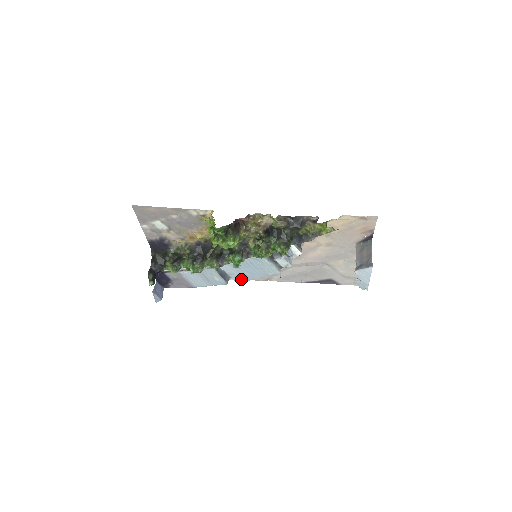
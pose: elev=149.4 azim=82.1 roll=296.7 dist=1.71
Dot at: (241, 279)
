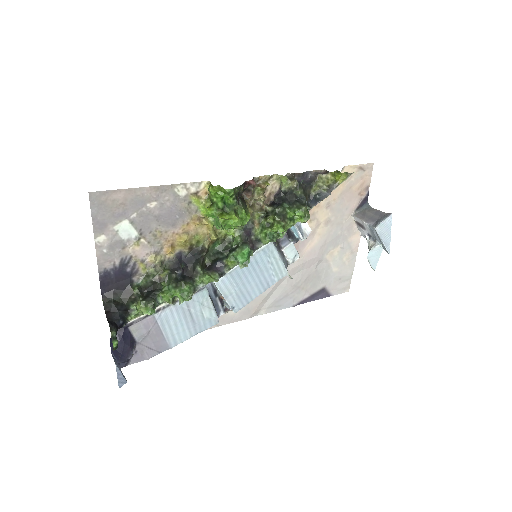
Dot at: (239, 303)
